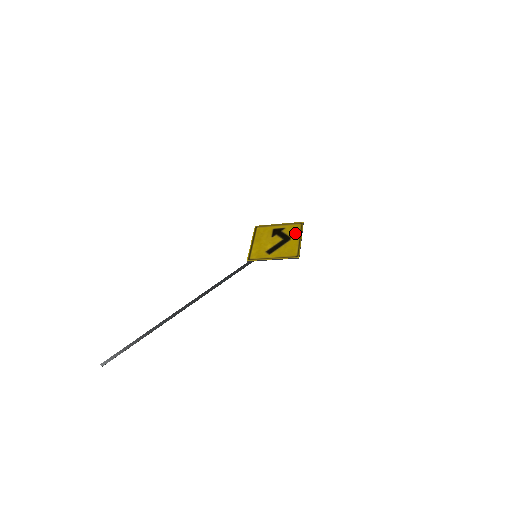
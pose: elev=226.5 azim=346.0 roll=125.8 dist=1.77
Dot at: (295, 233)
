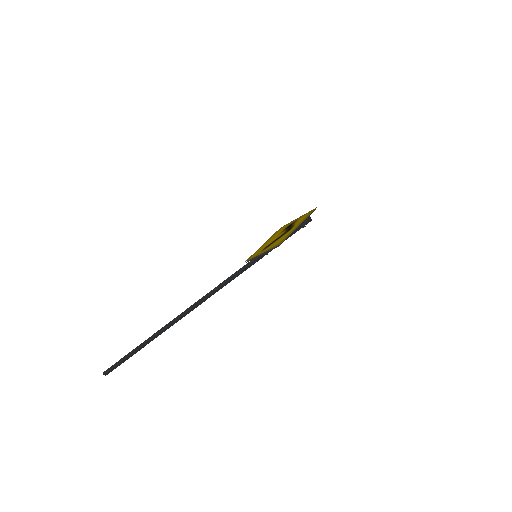
Dot at: (300, 221)
